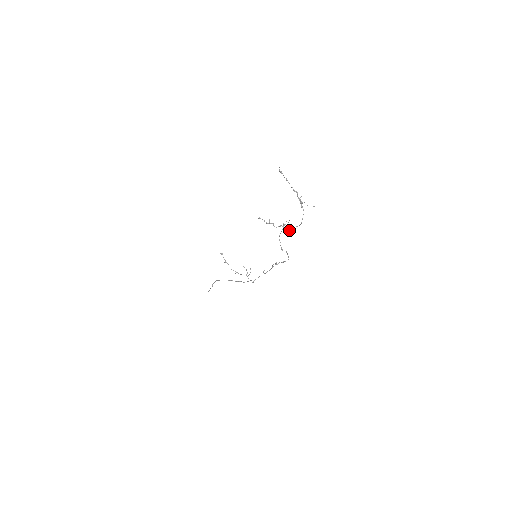
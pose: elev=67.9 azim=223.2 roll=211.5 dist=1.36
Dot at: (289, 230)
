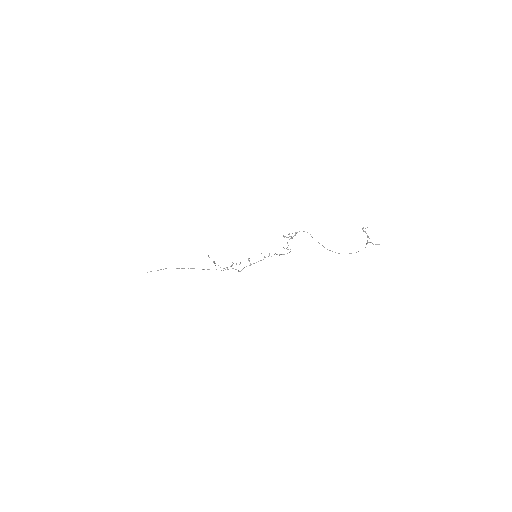
Dot at: (329, 250)
